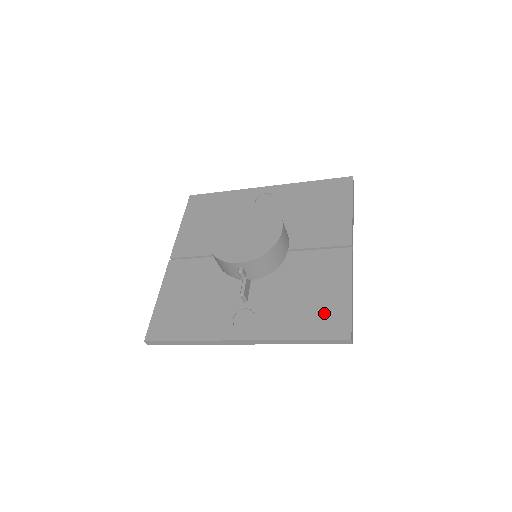
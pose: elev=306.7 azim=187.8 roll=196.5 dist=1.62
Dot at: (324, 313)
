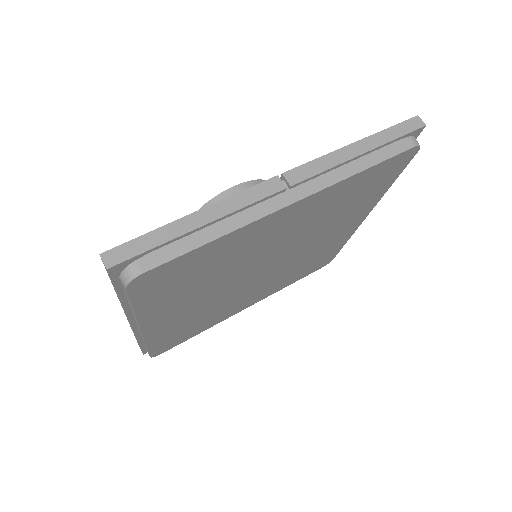
Dot at: occluded
